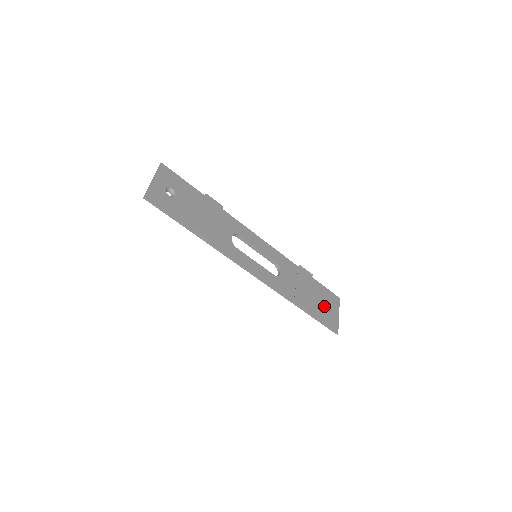
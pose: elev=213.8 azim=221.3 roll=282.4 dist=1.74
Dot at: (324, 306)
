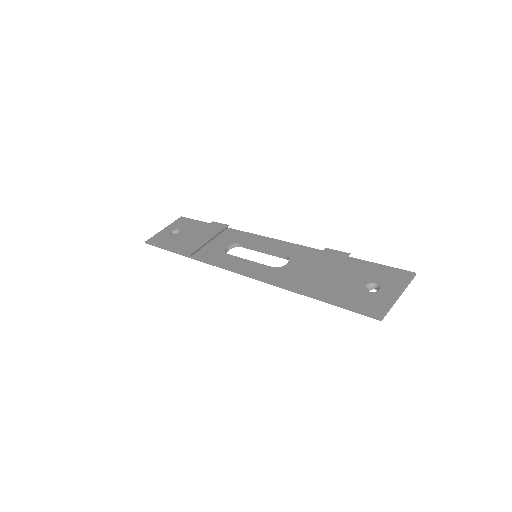
Dot at: (364, 287)
